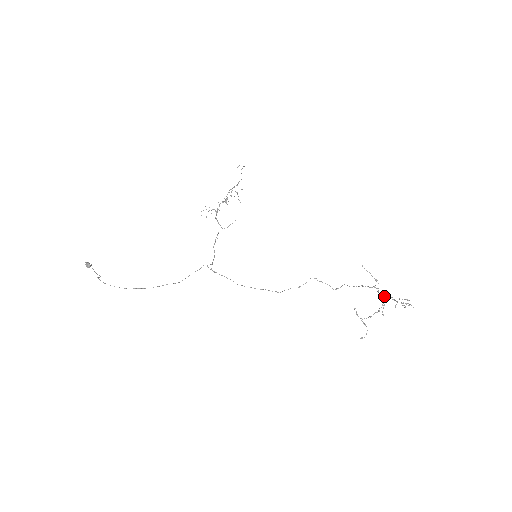
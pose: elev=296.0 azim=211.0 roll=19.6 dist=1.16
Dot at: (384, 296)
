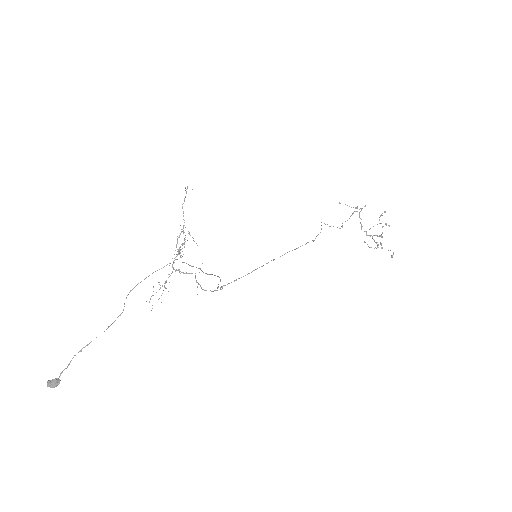
Dot at: occluded
